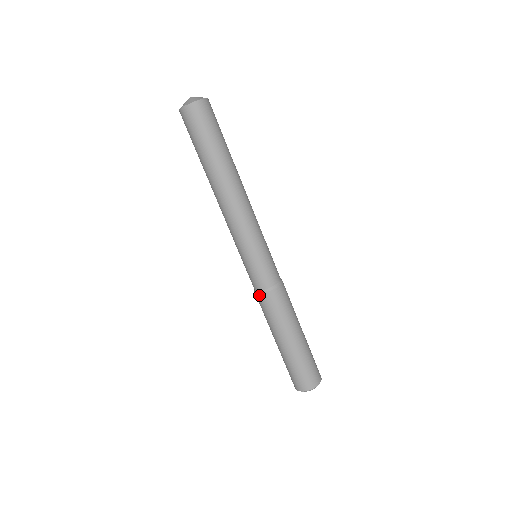
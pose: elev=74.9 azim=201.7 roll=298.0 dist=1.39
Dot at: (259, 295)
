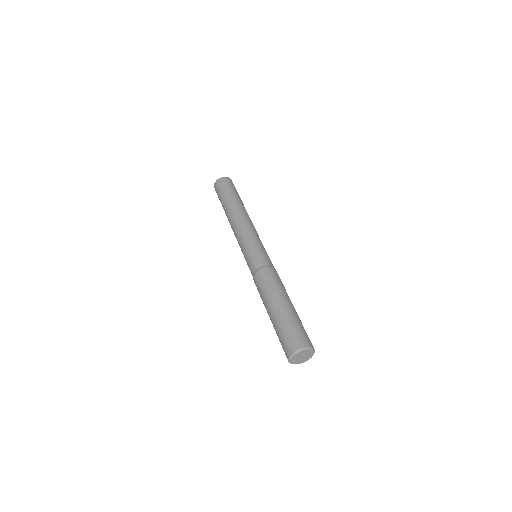
Dot at: (253, 279)
